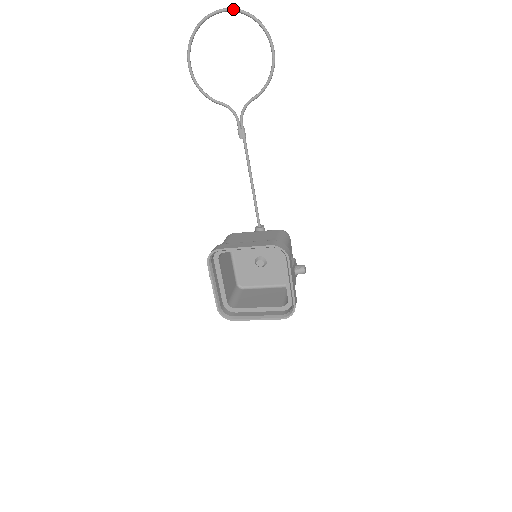
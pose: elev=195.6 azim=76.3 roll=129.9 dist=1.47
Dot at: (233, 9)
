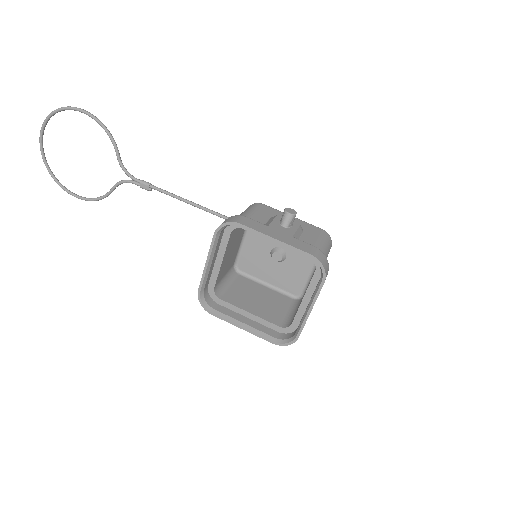
Dot at: (41, 129)
